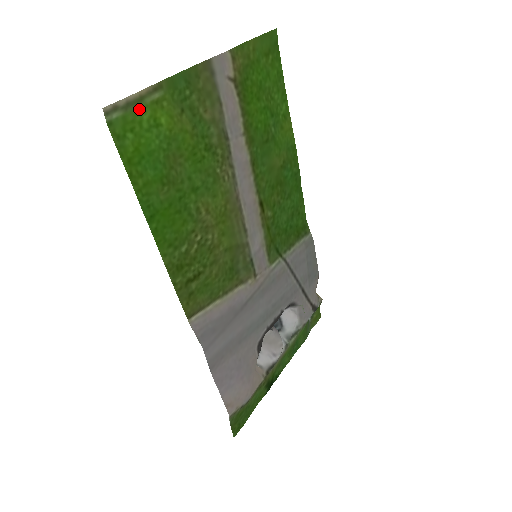
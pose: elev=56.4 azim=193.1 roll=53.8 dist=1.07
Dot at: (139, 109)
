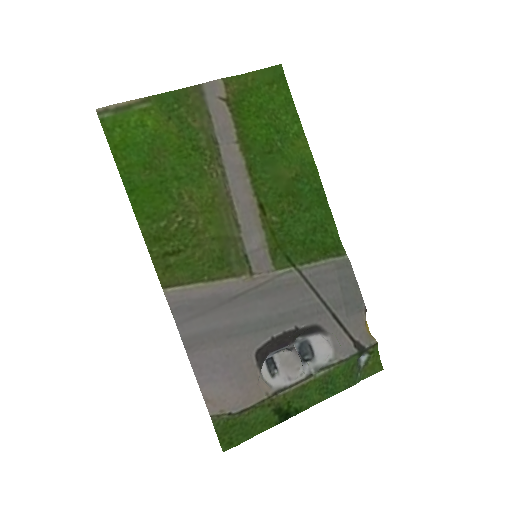
Dot at: (128, 113)
